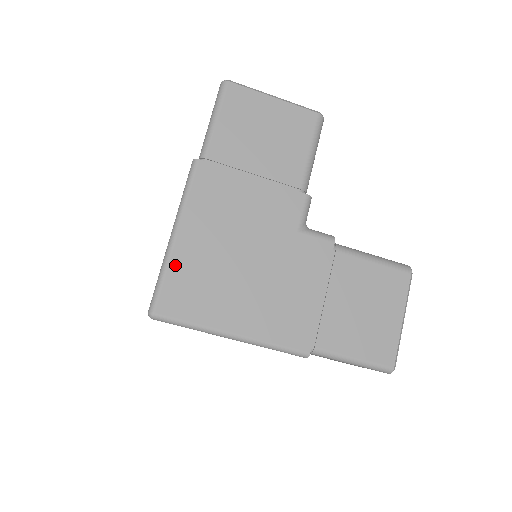
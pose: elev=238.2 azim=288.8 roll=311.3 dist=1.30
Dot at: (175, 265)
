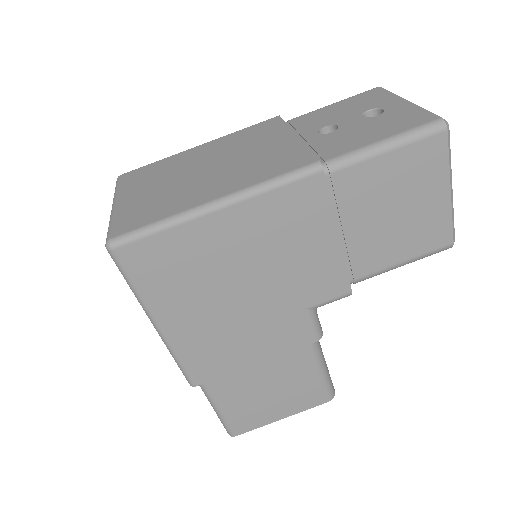
Dot at: (182, 232)
